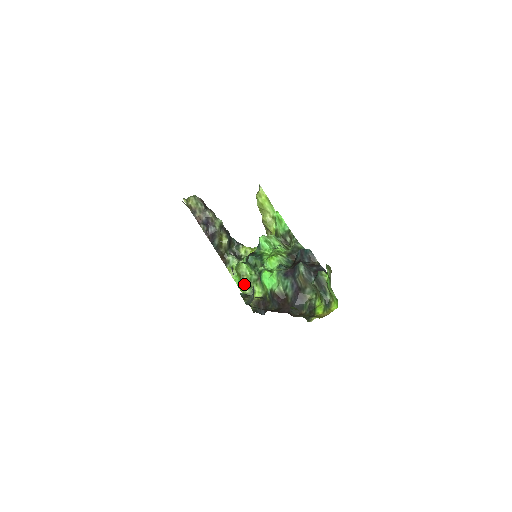
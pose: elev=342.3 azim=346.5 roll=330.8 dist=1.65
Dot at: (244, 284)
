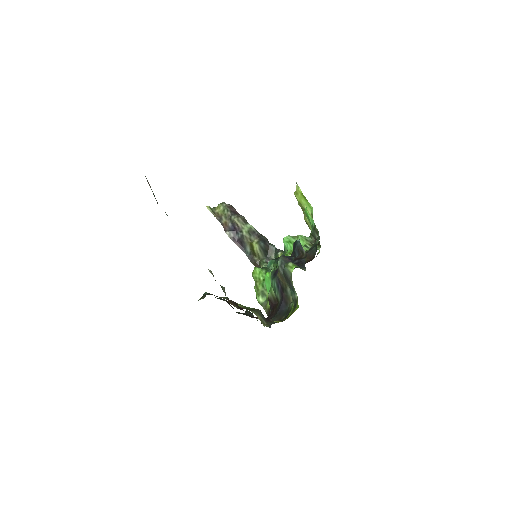
Dot at: (257, 292)
